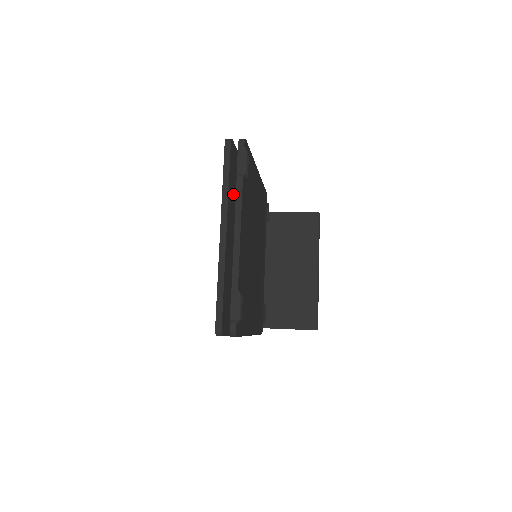
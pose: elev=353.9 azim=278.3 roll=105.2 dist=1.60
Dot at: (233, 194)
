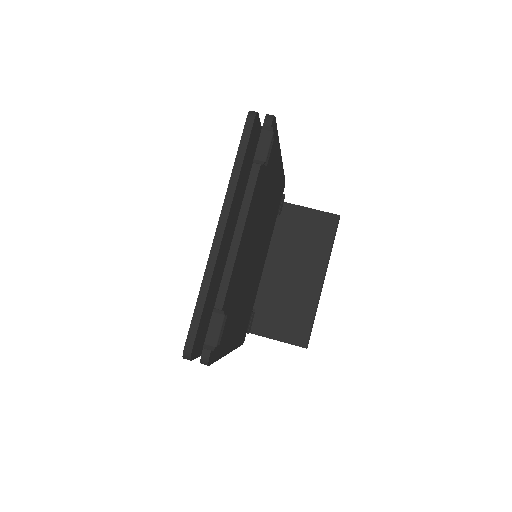
Dot at: (244, 182)
